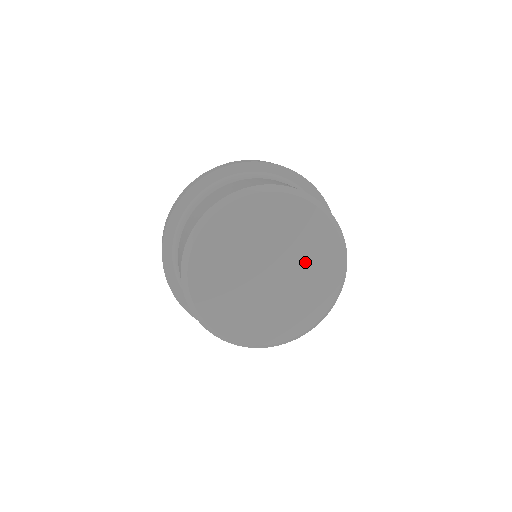
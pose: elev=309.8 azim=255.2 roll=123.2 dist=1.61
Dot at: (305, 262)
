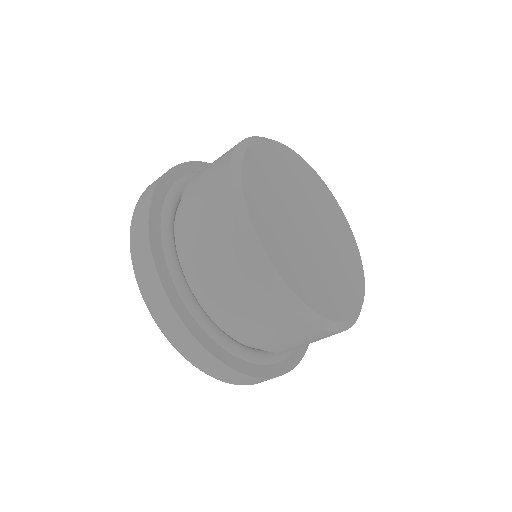
Dot at: (324, 214)
